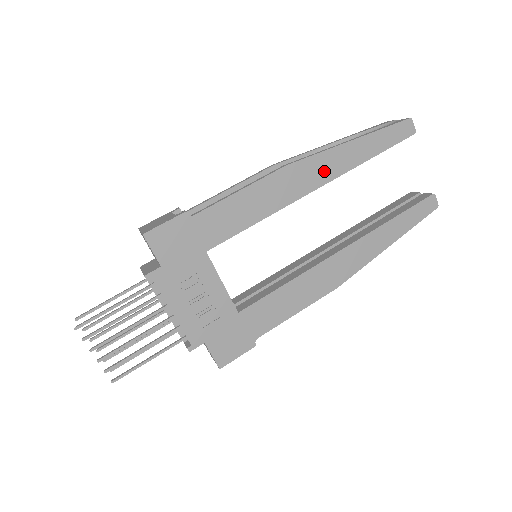
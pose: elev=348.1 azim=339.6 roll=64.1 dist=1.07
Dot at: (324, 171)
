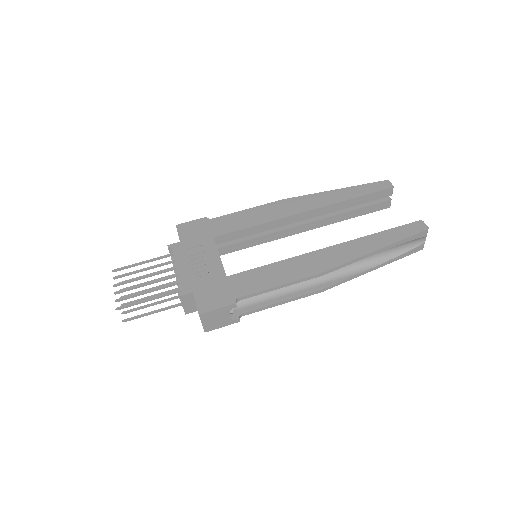
Dot at: (312, 203)
